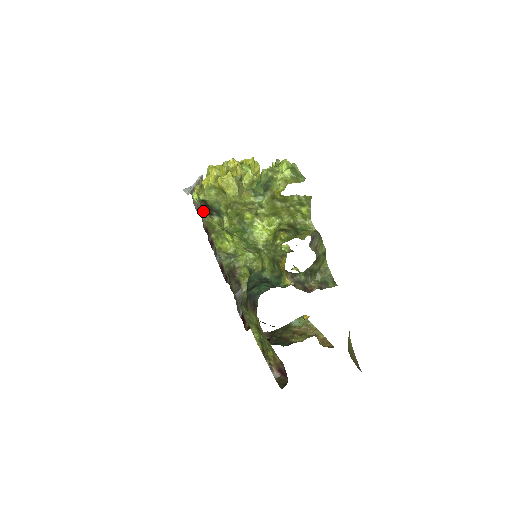
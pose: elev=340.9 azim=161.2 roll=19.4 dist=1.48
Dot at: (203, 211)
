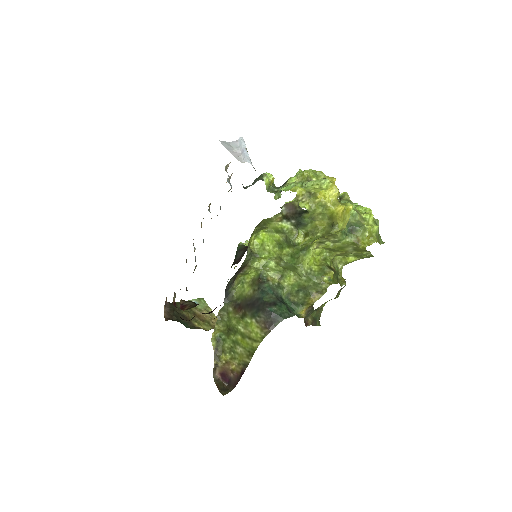
Dot at: (282, 211)
